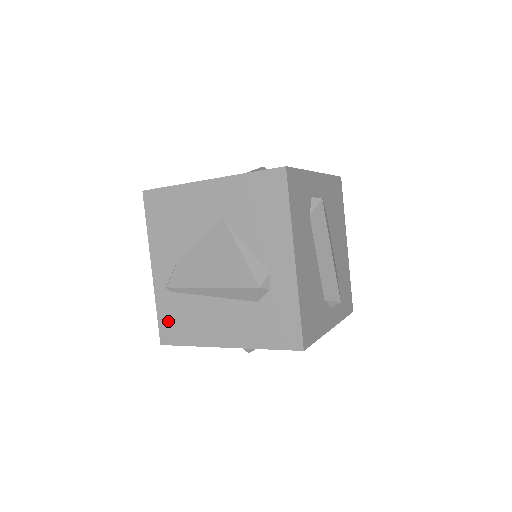
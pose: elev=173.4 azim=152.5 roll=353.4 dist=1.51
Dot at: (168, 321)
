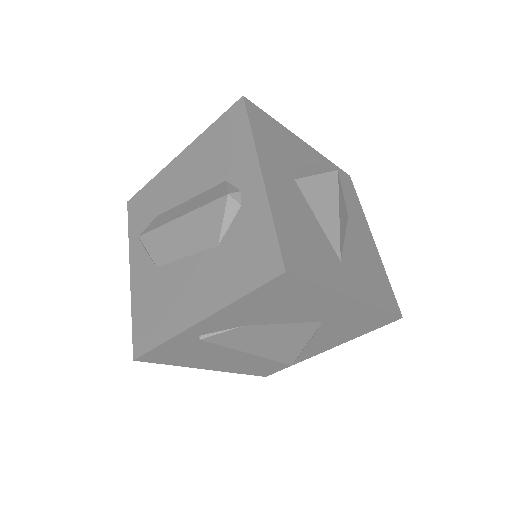
Dot at: (167, 352)
